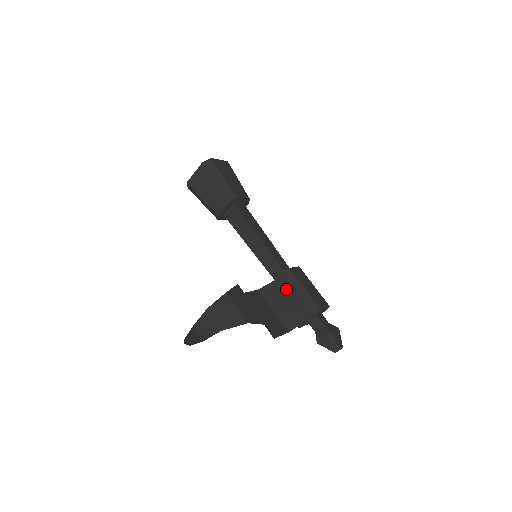
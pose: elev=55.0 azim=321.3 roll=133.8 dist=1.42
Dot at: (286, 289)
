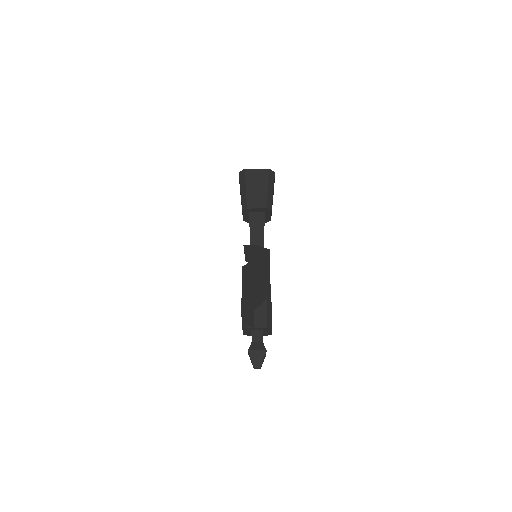
Dot at: occluded
